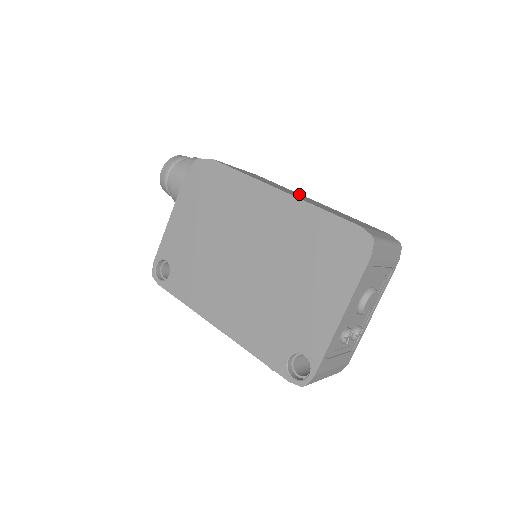
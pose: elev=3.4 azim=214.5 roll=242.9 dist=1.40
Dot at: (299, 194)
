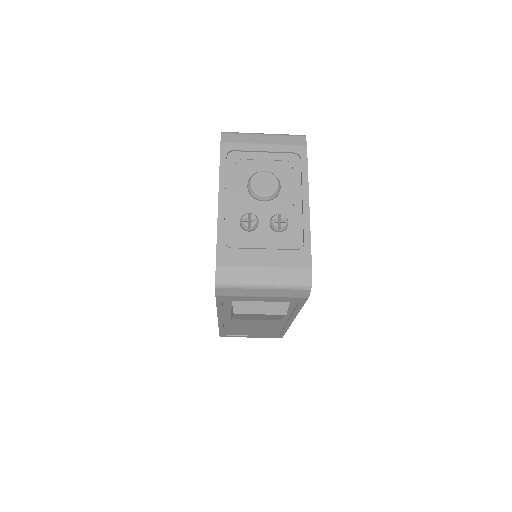
Dot at: occluded
